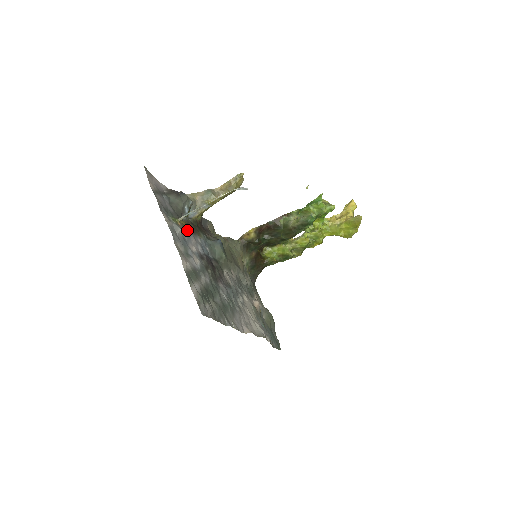
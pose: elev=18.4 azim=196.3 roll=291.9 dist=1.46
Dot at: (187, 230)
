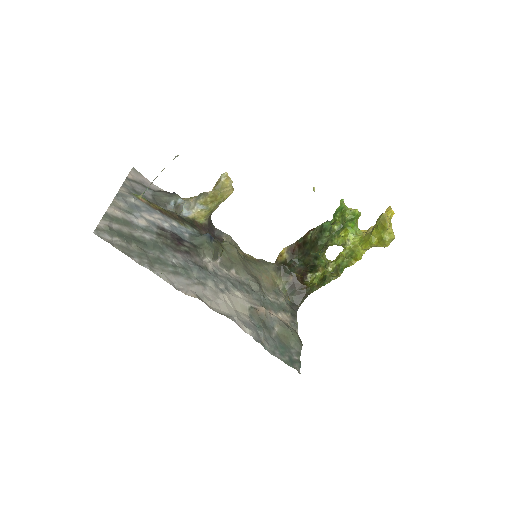
Dot at: (155, 209)
